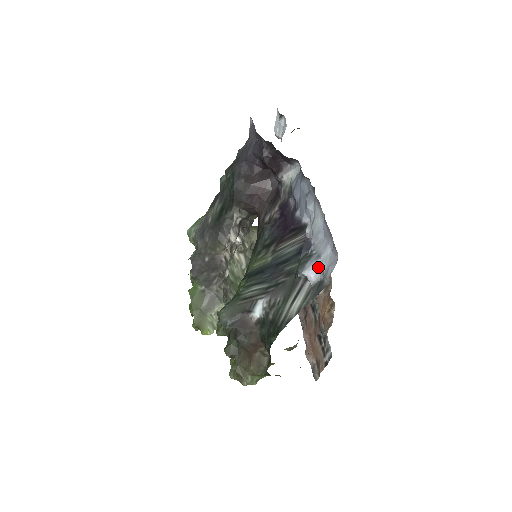
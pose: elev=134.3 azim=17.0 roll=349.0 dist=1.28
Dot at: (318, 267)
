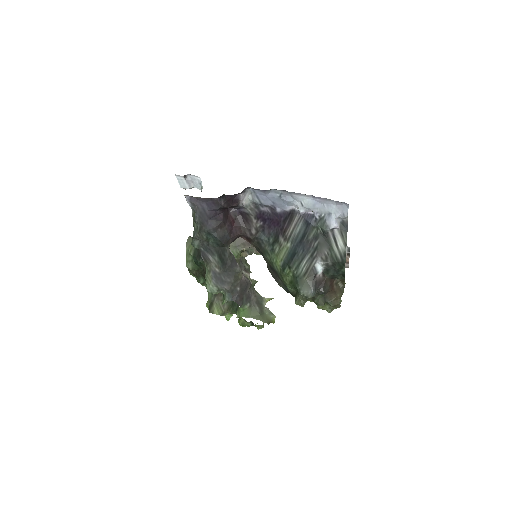
Dot at: (336, 218)
